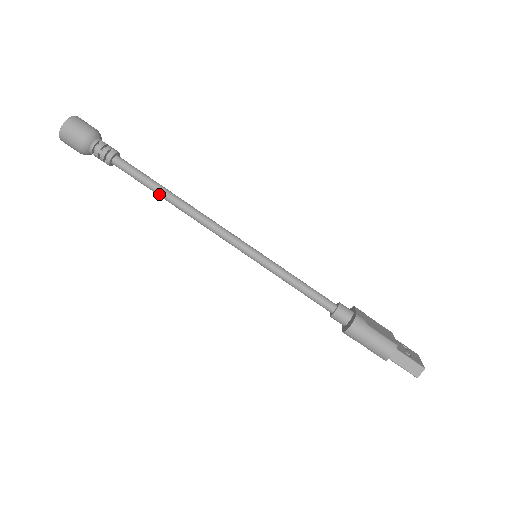
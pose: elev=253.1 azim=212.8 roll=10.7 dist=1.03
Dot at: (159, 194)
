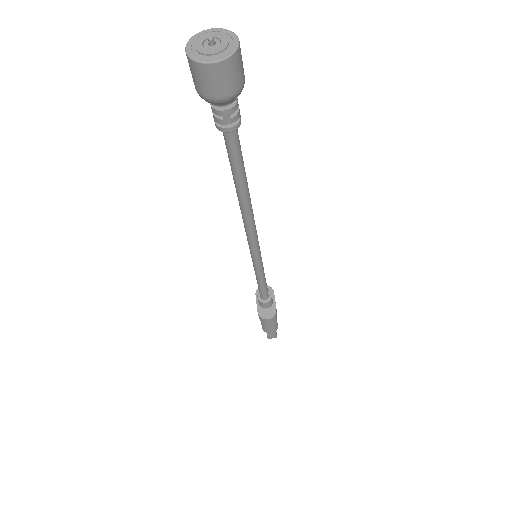
Dot at: (237, 186)
